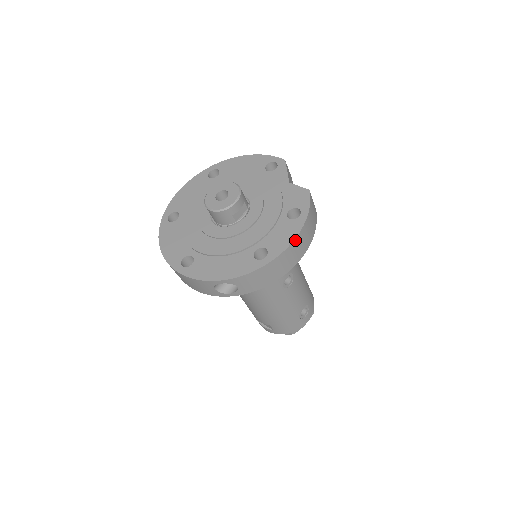
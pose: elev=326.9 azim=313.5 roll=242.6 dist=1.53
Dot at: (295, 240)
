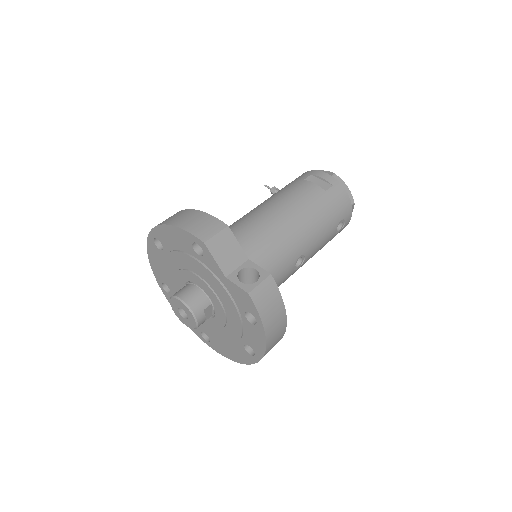
Dot at: (267, 345)
